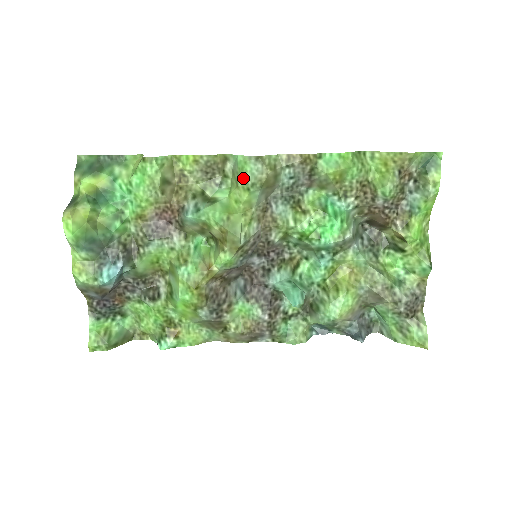
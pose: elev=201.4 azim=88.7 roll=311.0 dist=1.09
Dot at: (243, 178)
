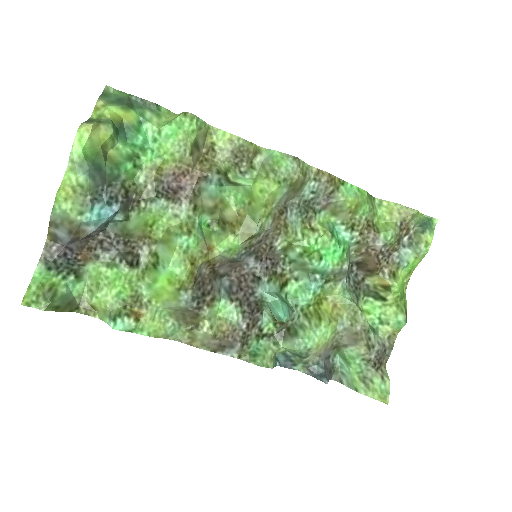
Dot at: (276, 171)
